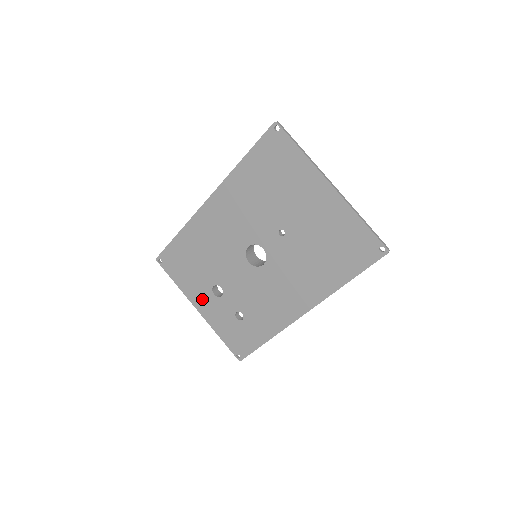
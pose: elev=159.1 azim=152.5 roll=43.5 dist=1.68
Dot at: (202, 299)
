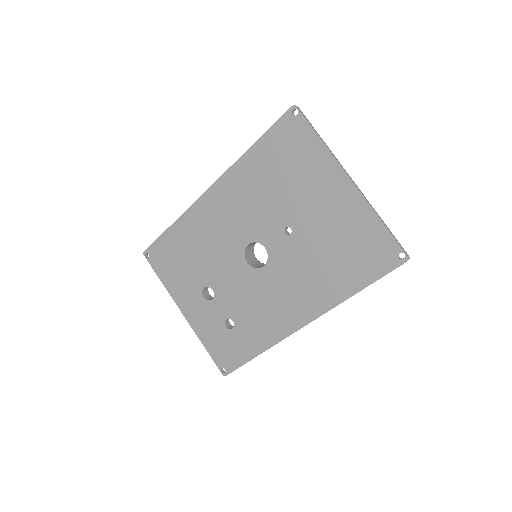
Dot at: (190, 302)
